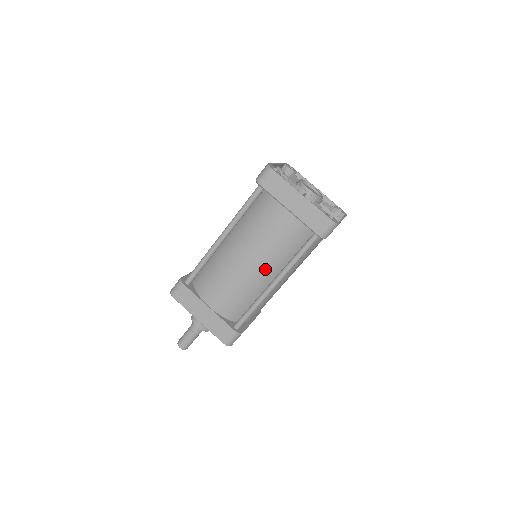
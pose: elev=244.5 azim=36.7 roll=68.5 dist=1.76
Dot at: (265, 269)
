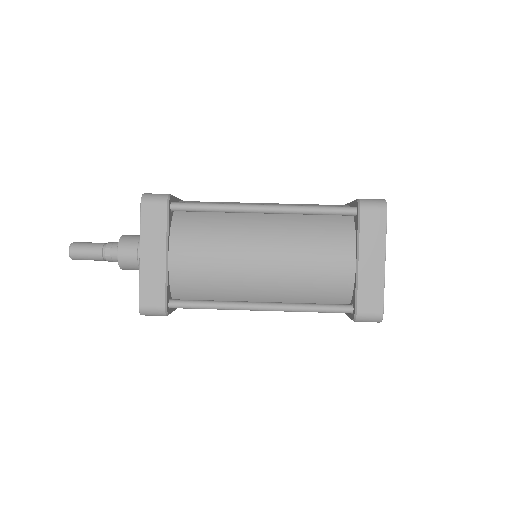
Dot at: occluded
